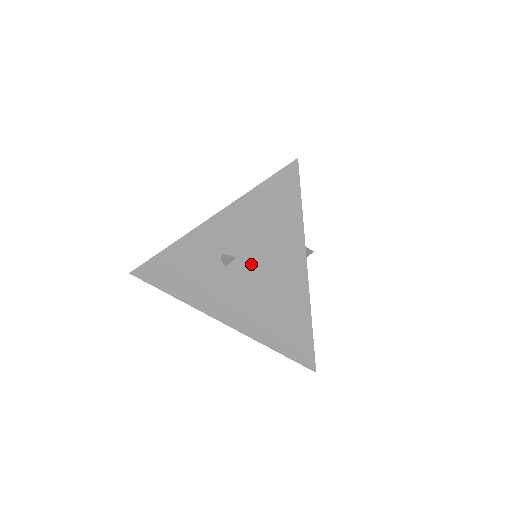
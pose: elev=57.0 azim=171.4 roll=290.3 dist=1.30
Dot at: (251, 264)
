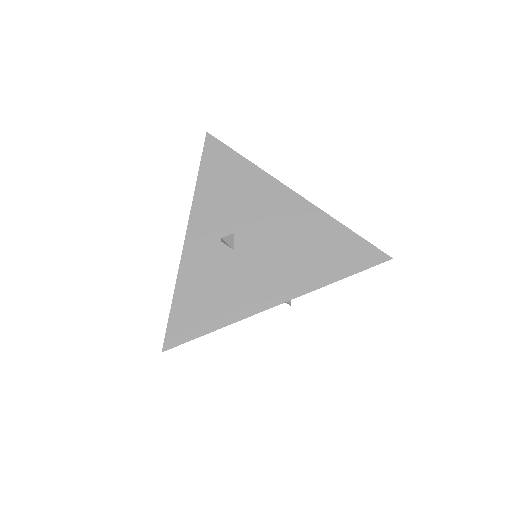
Dot at: (249, 226)
